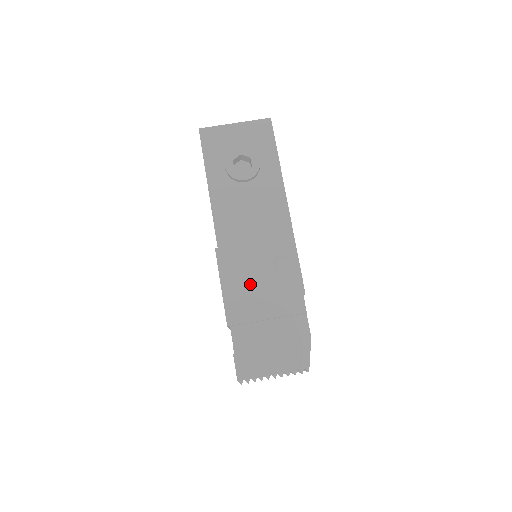
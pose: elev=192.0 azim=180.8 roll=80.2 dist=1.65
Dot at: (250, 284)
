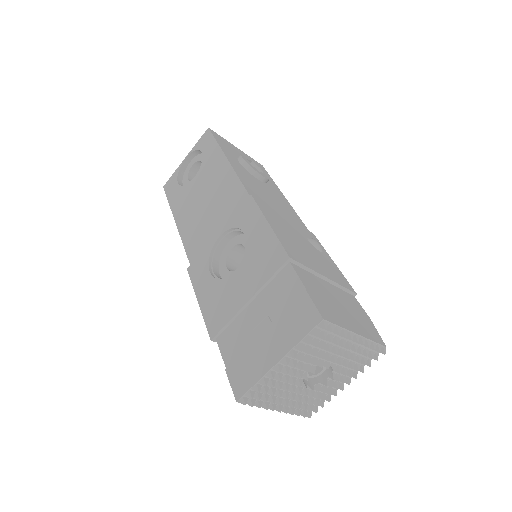
Dot at: (296, 240)
